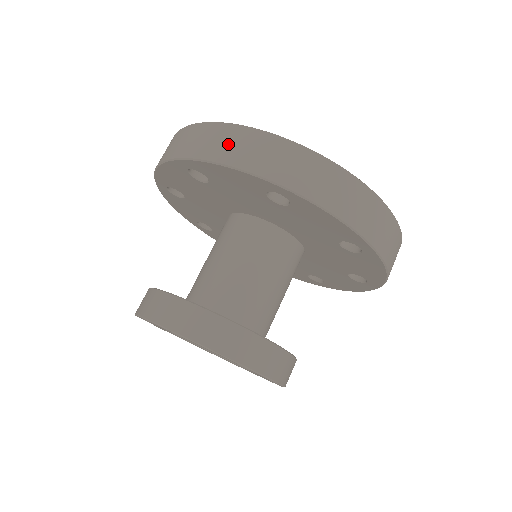
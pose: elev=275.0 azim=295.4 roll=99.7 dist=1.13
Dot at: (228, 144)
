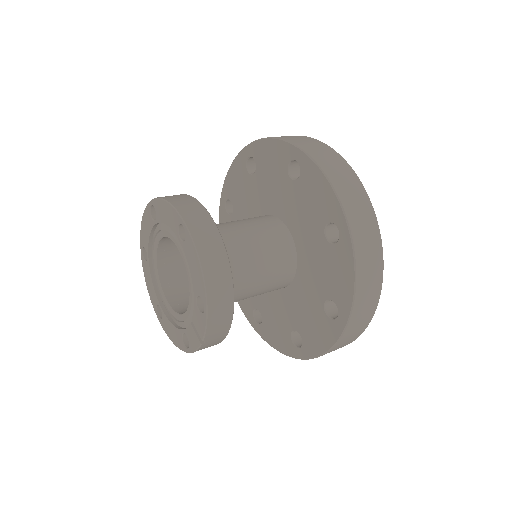
Dot at: (340, 173)
